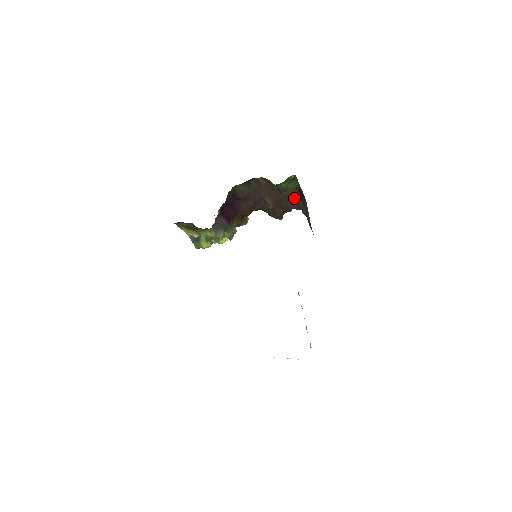
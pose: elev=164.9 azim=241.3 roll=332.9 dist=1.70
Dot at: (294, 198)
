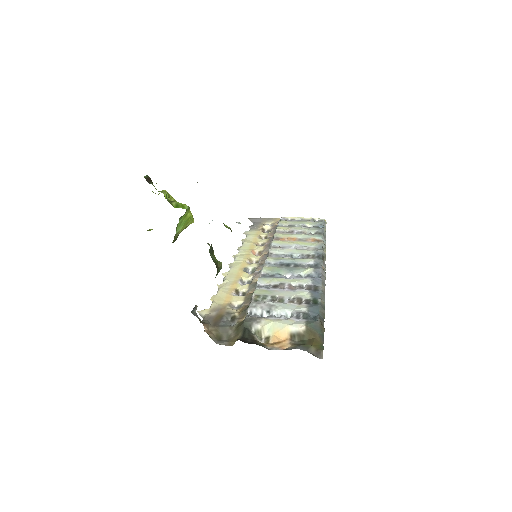
Dot at: occluded
